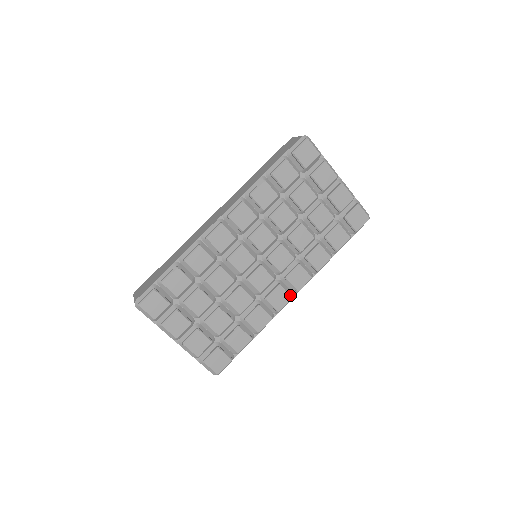
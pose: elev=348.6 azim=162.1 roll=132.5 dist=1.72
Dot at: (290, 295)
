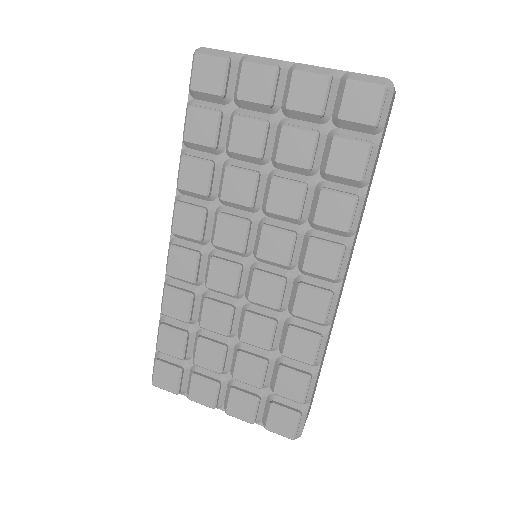
Dot at: (325, 291)
